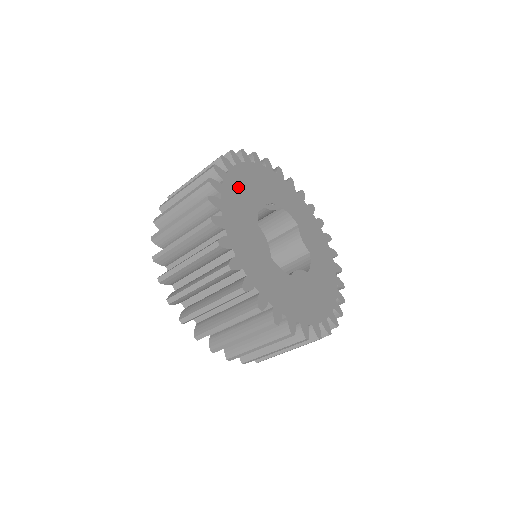
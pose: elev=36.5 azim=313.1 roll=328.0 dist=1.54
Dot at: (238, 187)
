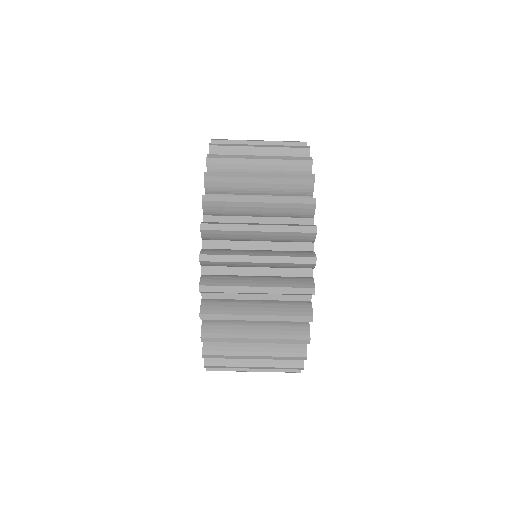
Dot at: occluded
